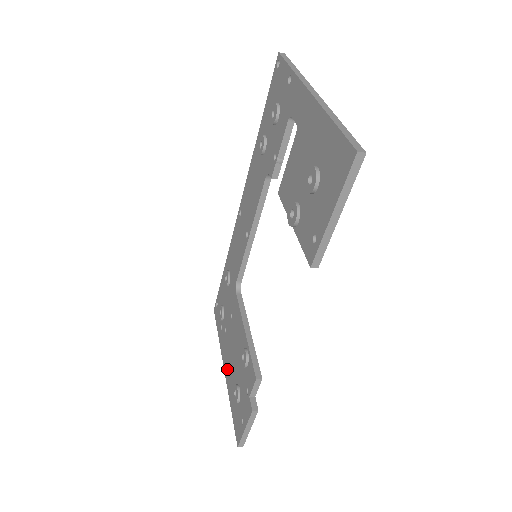
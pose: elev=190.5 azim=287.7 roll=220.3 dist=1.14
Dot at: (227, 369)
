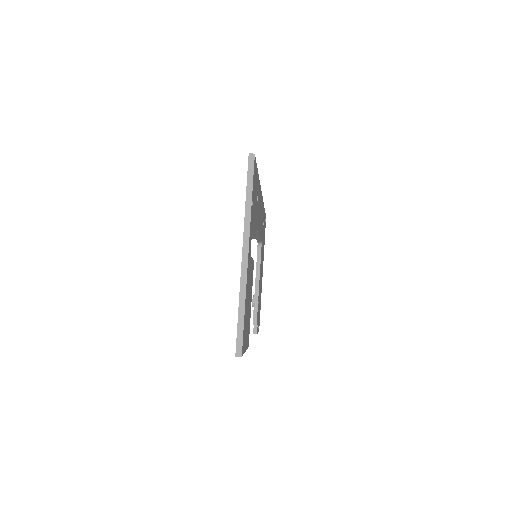
Dot at: occluded
